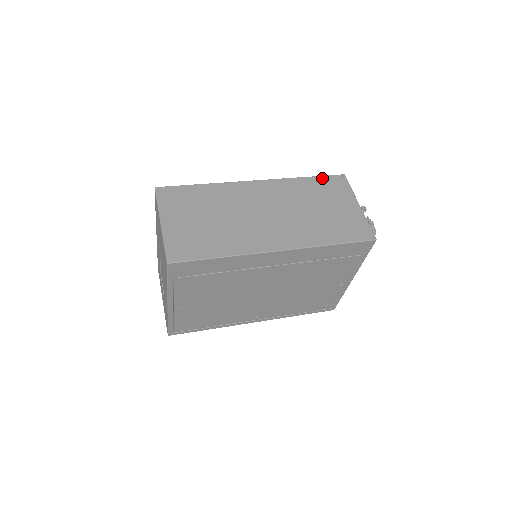
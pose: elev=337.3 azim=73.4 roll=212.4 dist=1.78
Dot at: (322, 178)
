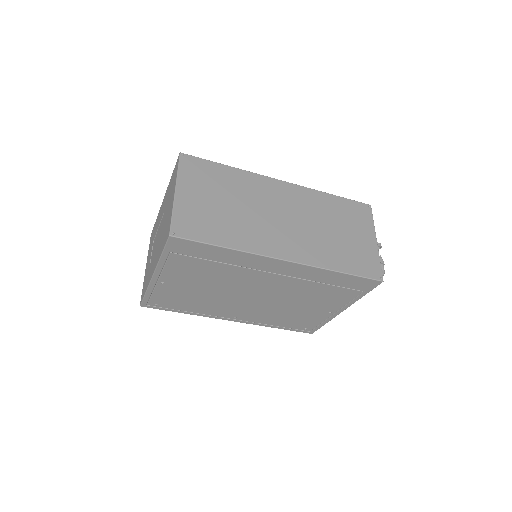
Dot at: (348, 201)
